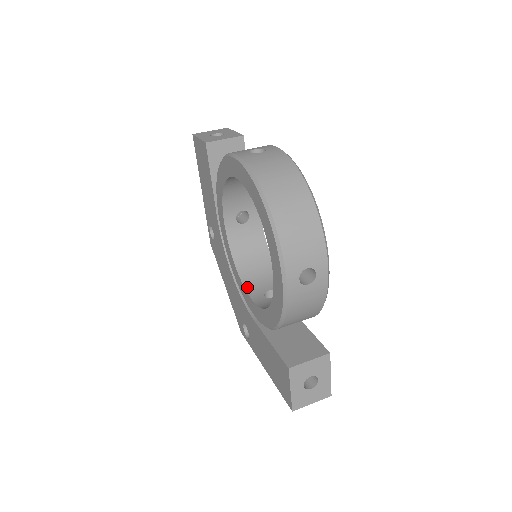
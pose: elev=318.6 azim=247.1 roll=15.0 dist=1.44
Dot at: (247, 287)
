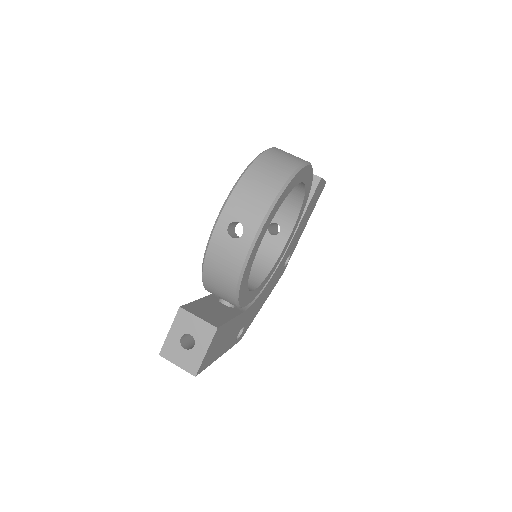
Dot at: occluded
